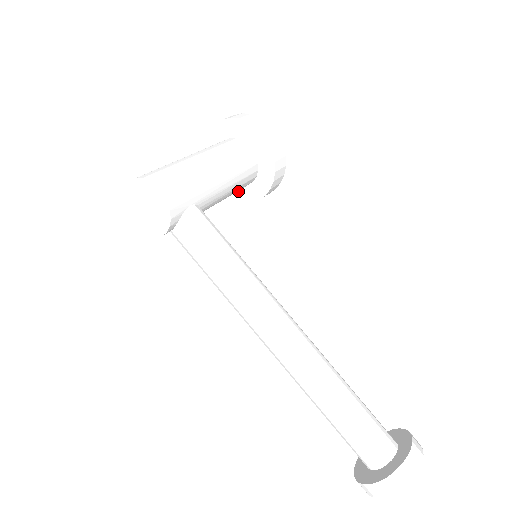
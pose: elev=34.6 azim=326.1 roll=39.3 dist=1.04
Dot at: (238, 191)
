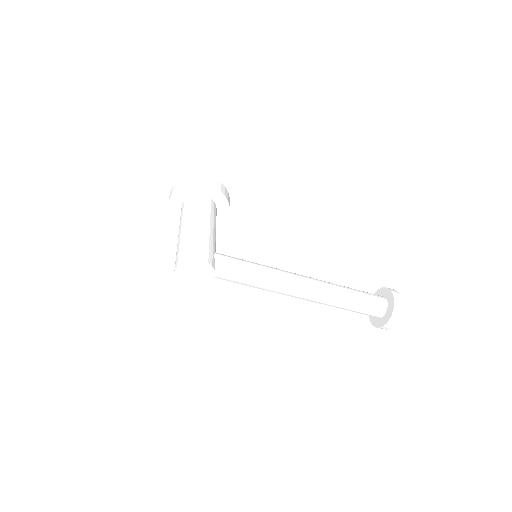
Dot at: occluded
